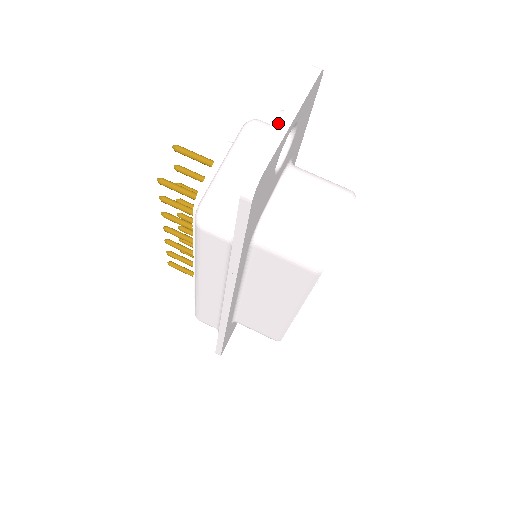
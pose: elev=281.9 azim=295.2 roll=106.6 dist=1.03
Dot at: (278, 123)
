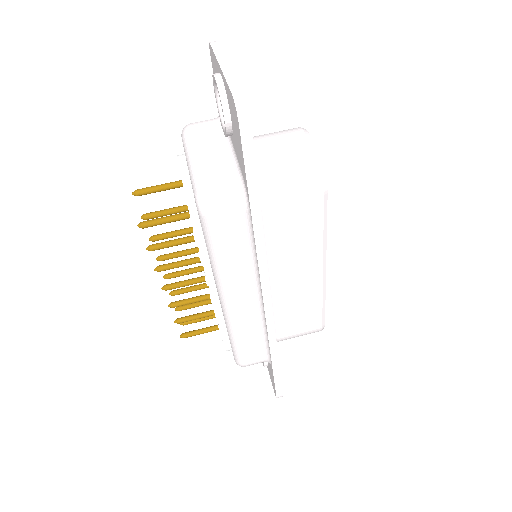
Dot at: (222, 71)
